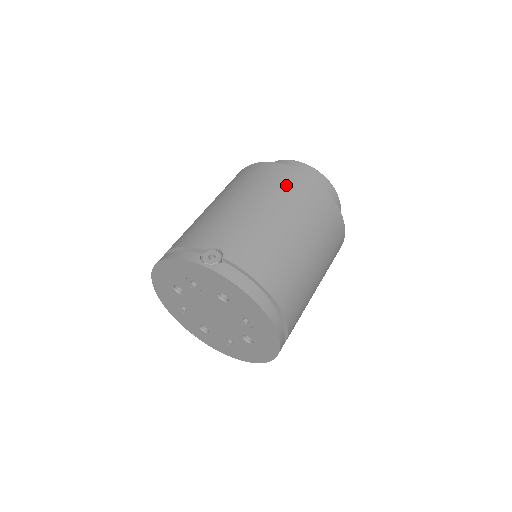
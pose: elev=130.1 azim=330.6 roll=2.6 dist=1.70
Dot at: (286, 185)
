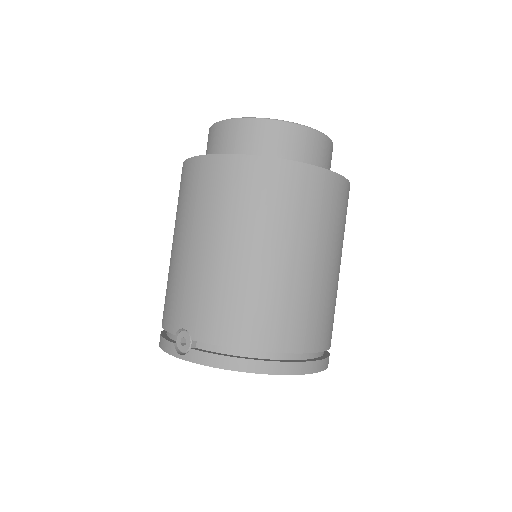
Dot at: (216, 191)
